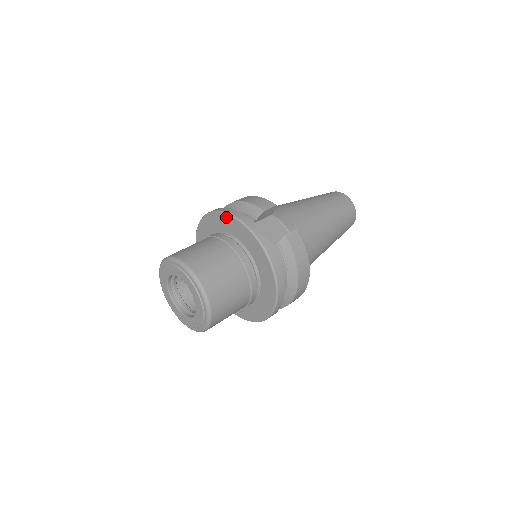
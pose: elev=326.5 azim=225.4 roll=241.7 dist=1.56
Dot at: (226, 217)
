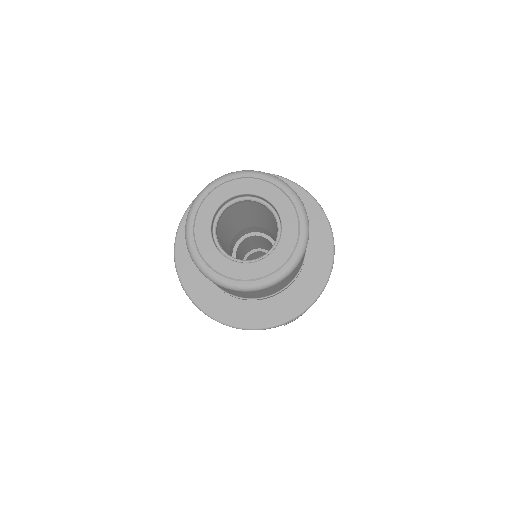
Dot at: occluded
